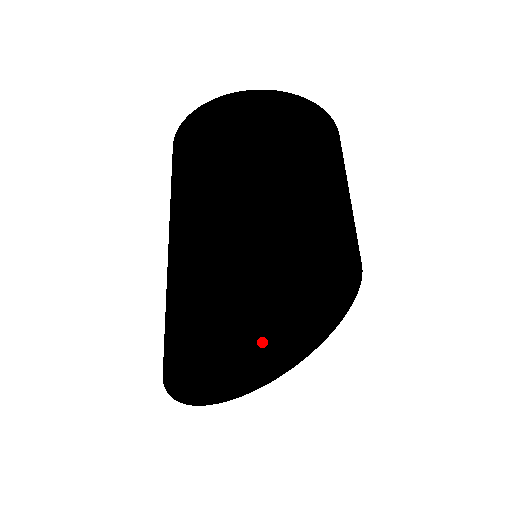
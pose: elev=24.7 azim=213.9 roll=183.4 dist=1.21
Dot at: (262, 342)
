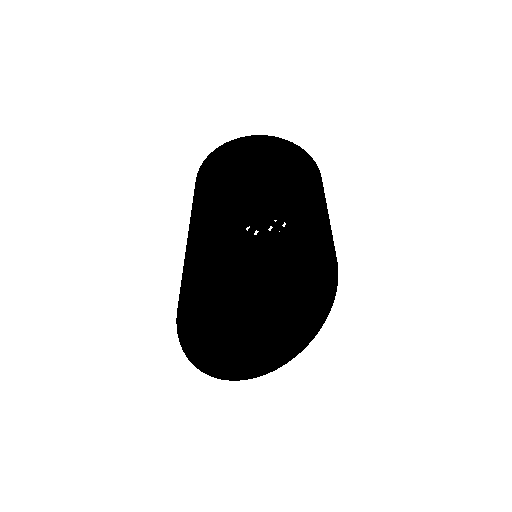
Dot at: (267, 321)
